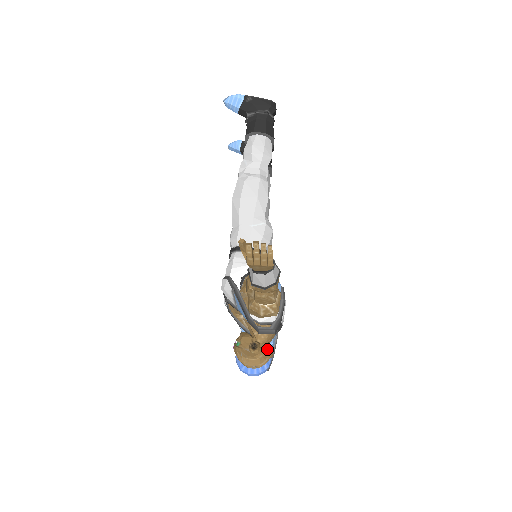
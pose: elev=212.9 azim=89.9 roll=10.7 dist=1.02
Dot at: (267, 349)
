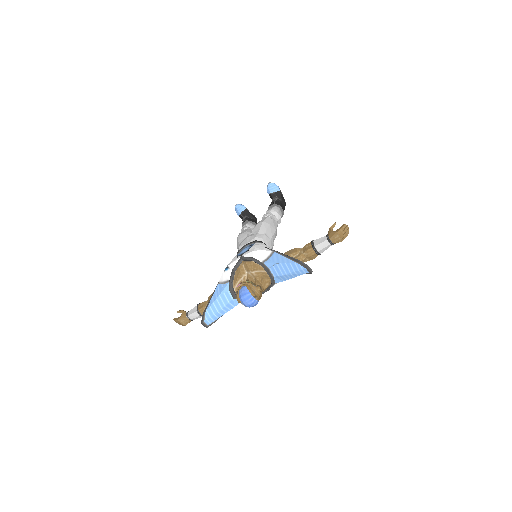
Dot at: (261, 295)
